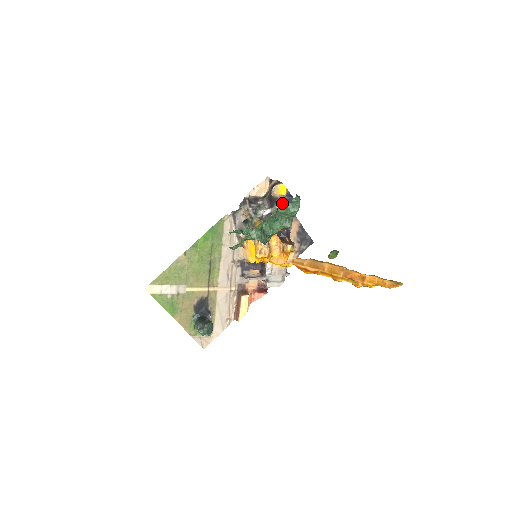
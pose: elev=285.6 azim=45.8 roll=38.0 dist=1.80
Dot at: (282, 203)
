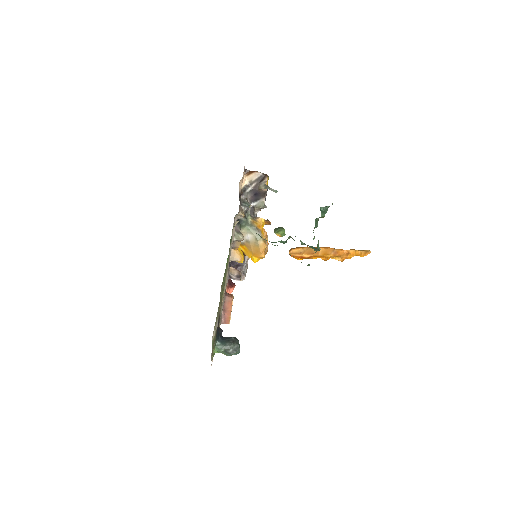
Dot at: (320, 207)
